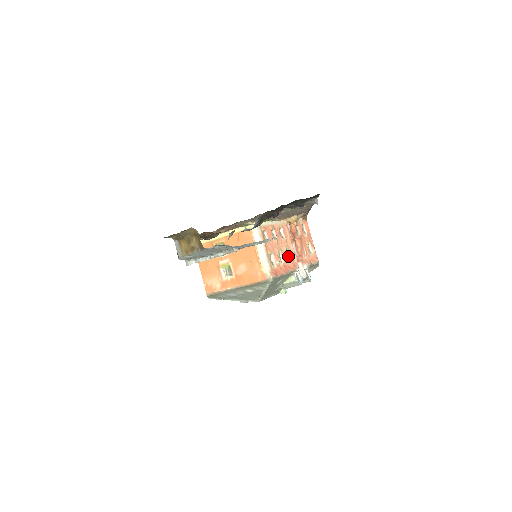
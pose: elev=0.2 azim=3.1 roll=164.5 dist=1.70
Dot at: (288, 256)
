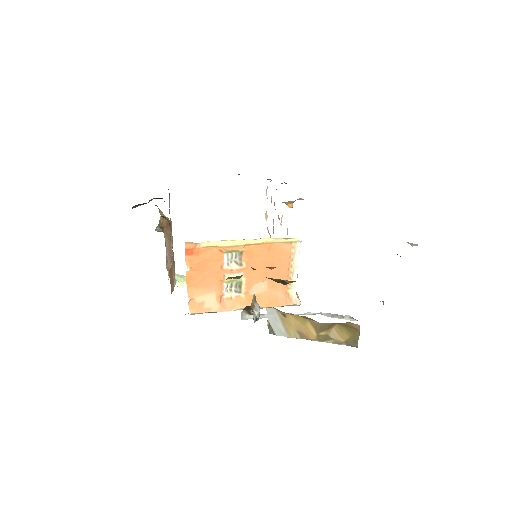
Dot at: occluded
